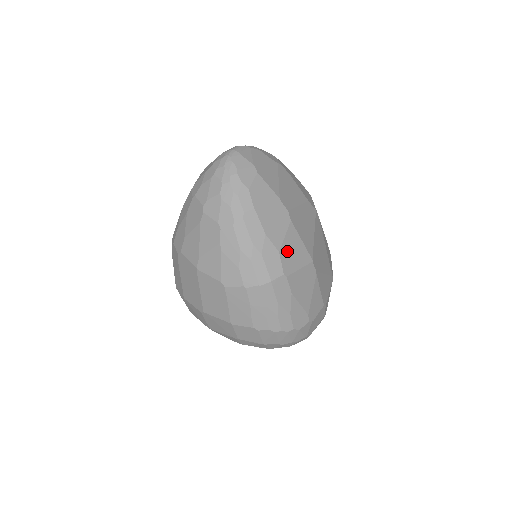
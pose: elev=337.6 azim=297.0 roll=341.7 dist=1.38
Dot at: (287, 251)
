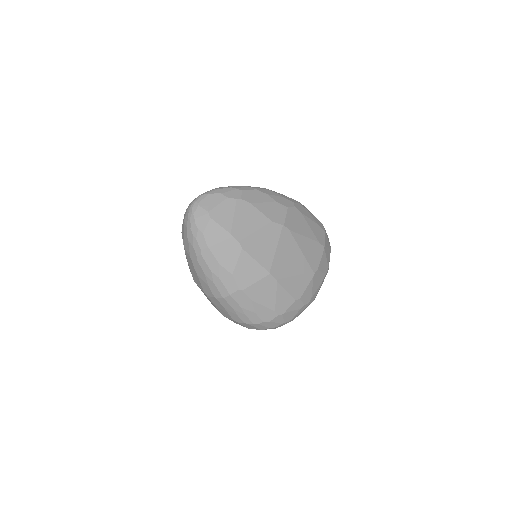
Dot at: (241, 272)
